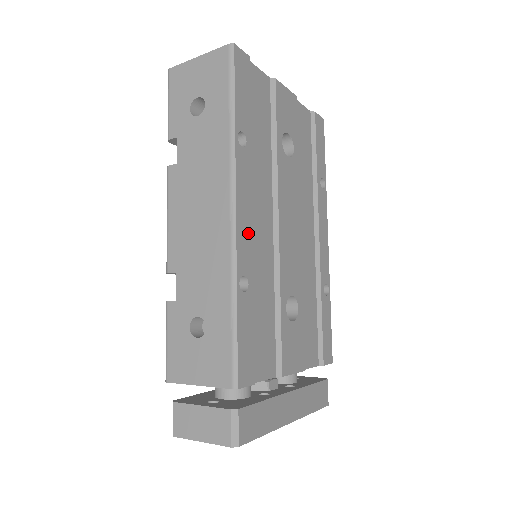
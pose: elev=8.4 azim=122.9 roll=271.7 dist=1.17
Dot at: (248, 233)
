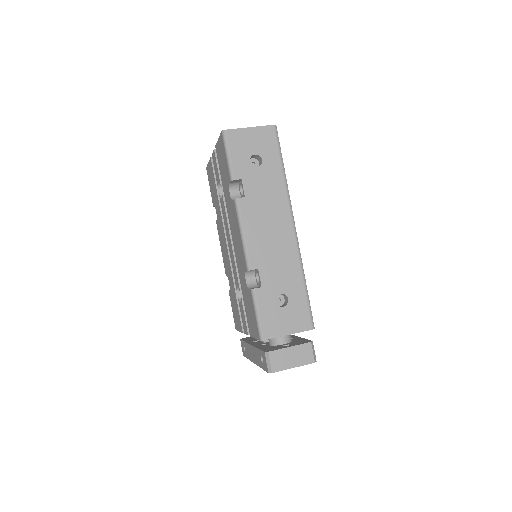
Dot at: occluded
